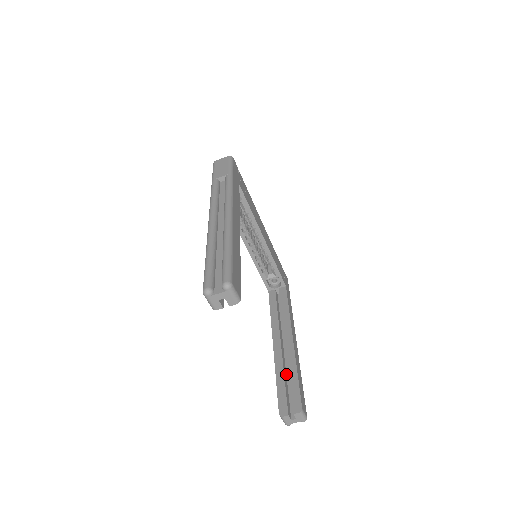
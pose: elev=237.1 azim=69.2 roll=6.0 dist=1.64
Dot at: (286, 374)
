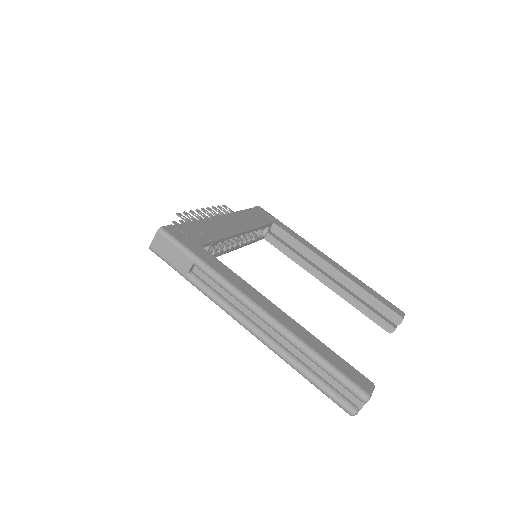
Dot at: (357, 296)
